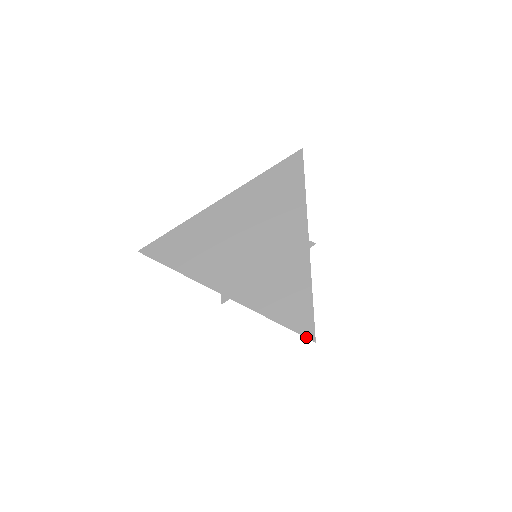
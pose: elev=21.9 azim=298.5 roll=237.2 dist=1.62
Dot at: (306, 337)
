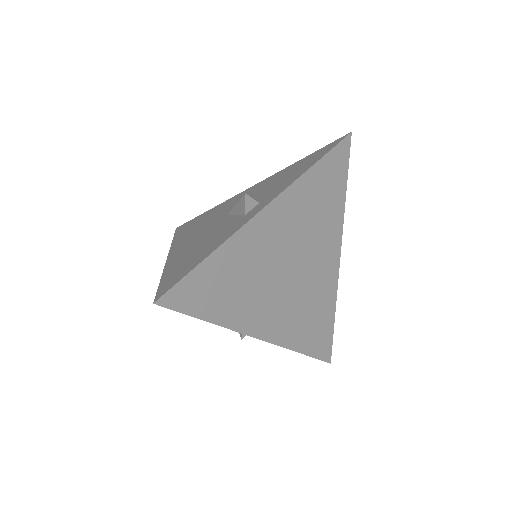
Dot at: (325, 361)
